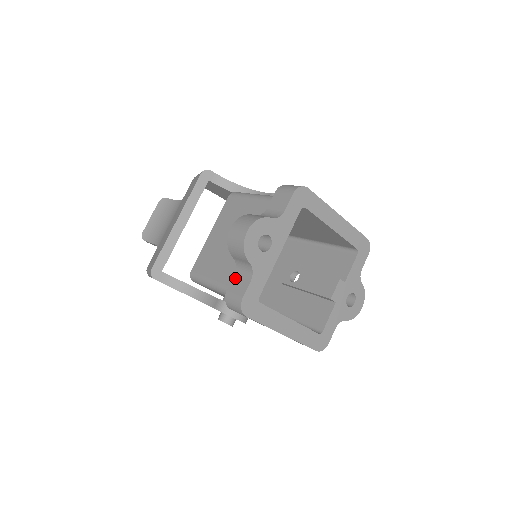
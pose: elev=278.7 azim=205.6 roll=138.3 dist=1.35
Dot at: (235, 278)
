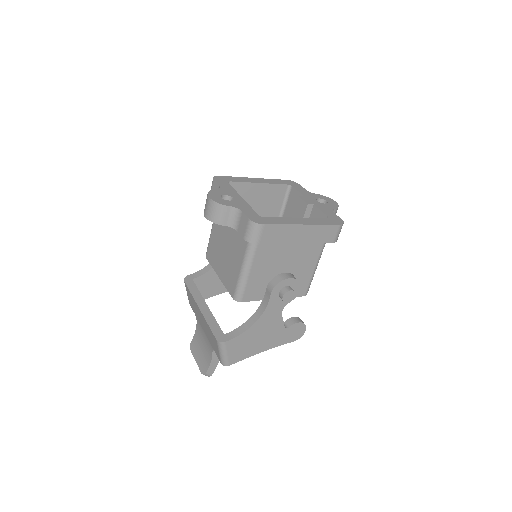
Dot at: (239, 230)
